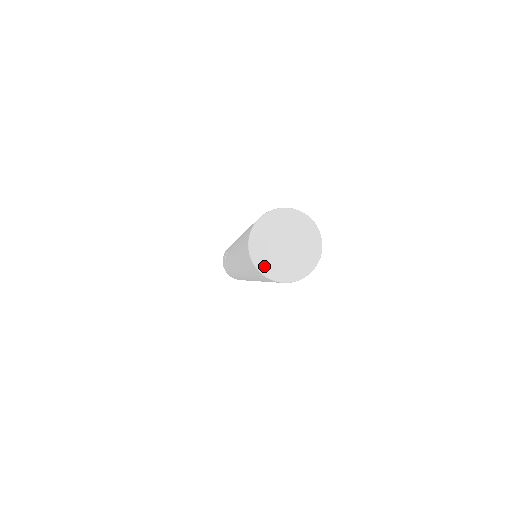
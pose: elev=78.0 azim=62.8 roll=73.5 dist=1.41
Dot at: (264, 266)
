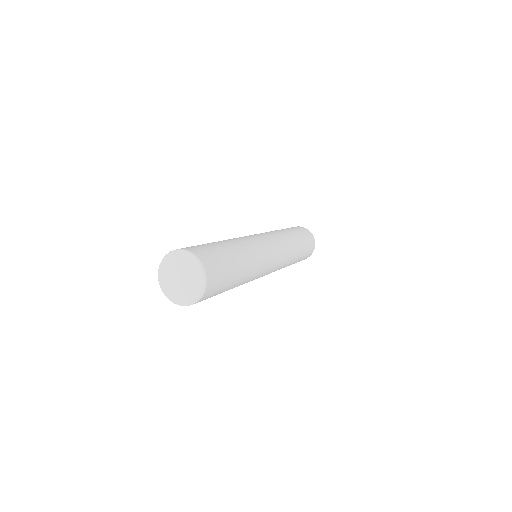
Dot at: (162, 283)
